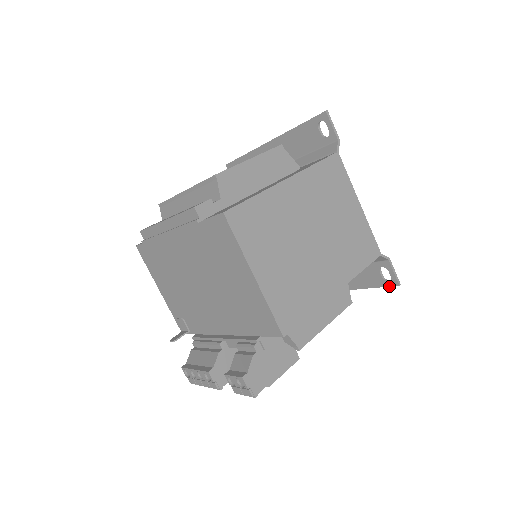
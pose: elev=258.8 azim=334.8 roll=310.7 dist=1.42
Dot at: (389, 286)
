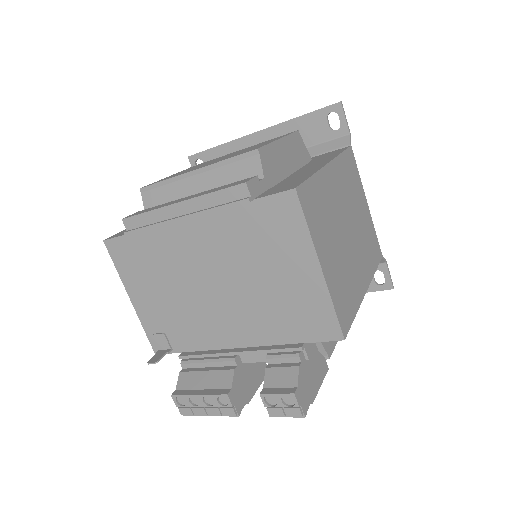
Dot at: (381, 290)
